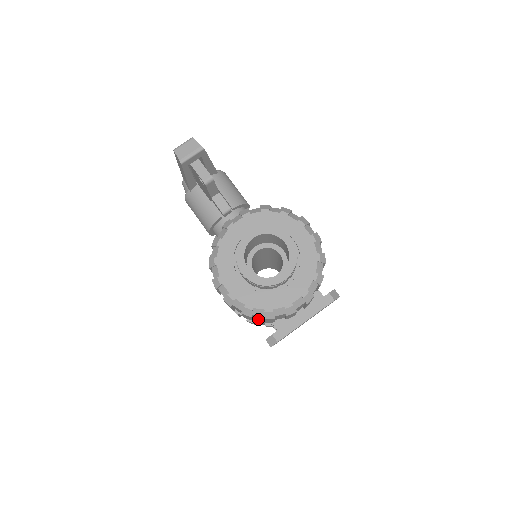
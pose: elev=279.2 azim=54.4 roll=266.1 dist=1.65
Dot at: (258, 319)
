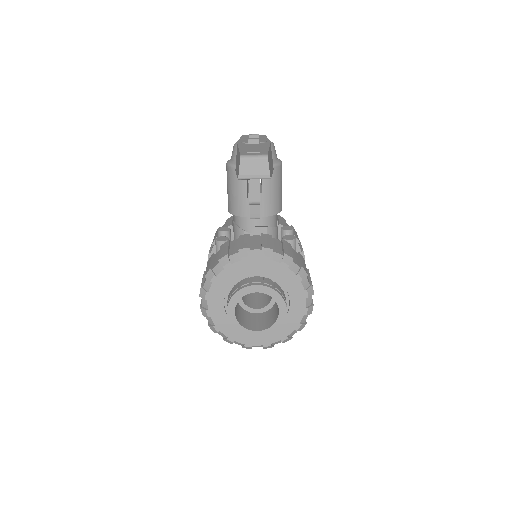
Dot at: occluded
